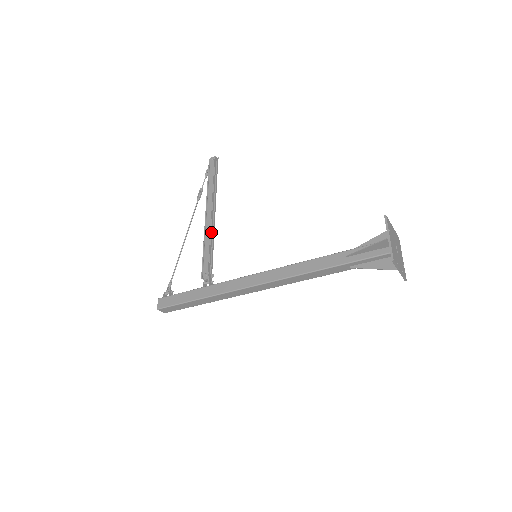
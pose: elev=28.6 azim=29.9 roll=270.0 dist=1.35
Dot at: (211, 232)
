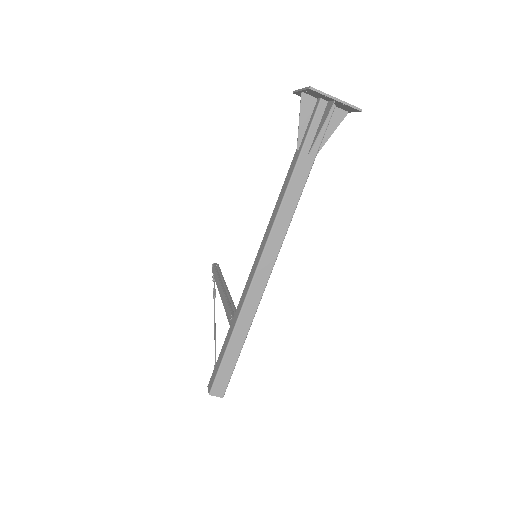
Dot at: (225, 295)
